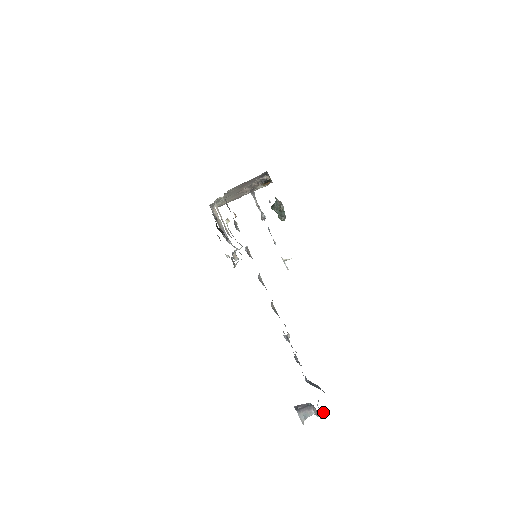
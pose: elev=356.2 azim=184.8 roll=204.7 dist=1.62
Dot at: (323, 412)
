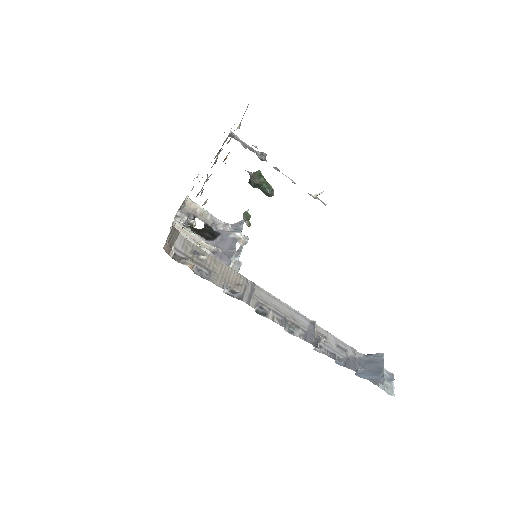
Dot at: (391, 387)
